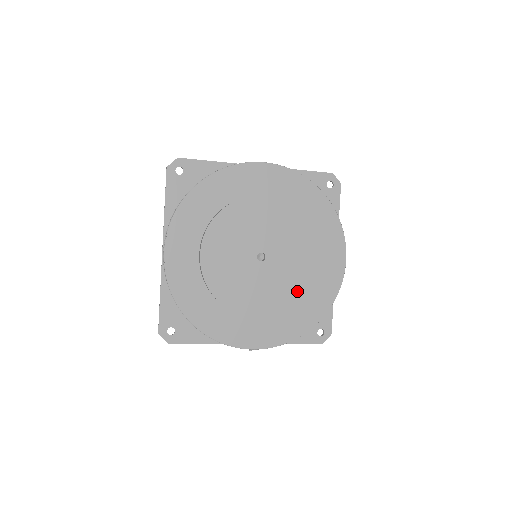
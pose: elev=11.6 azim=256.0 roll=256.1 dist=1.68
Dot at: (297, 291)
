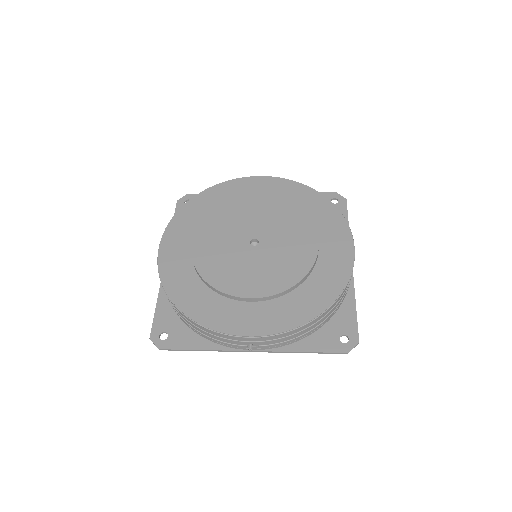
Dot at: (296, 272)
